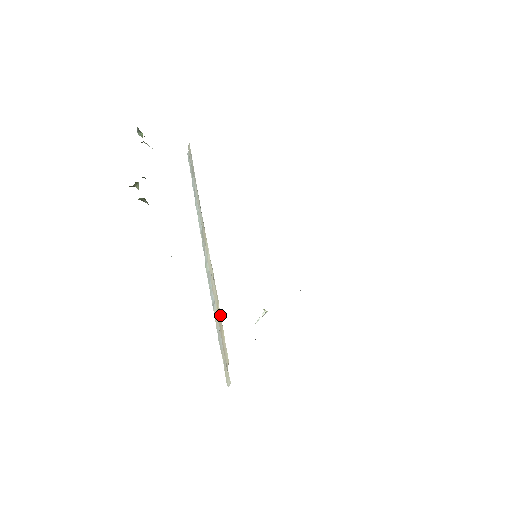
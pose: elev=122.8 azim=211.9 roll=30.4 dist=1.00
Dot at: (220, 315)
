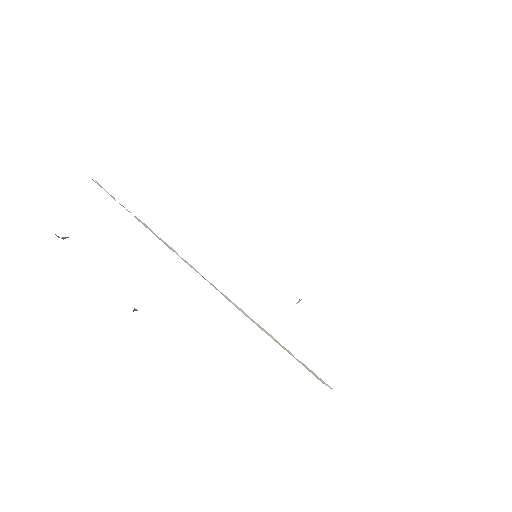
Dot at: occluded
